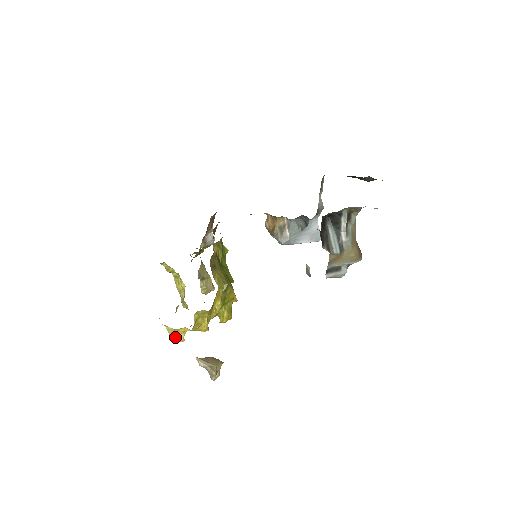
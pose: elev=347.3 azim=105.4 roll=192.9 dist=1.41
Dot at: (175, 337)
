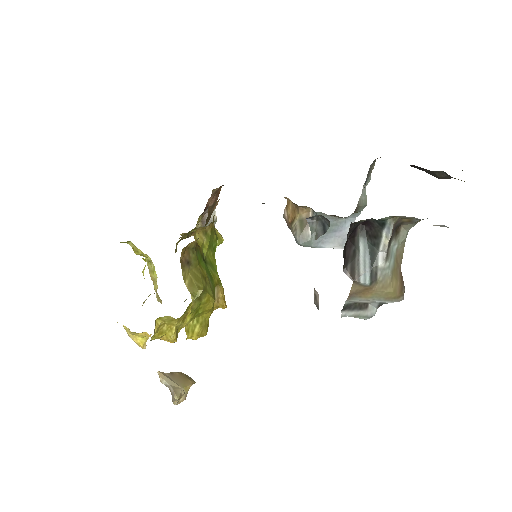
Dot at: (134, 340)
